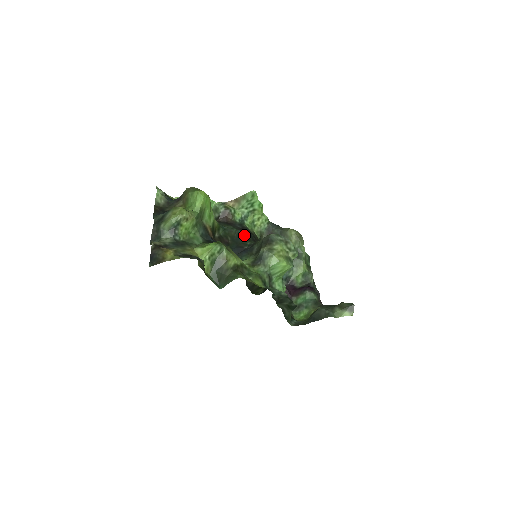
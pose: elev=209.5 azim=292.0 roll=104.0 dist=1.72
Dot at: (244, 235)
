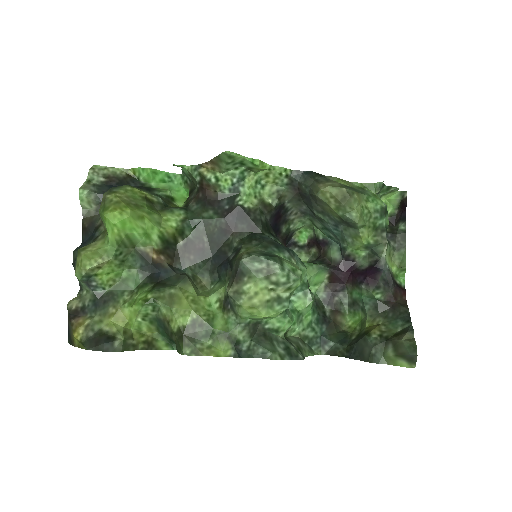
Dot at: (231, 226)
